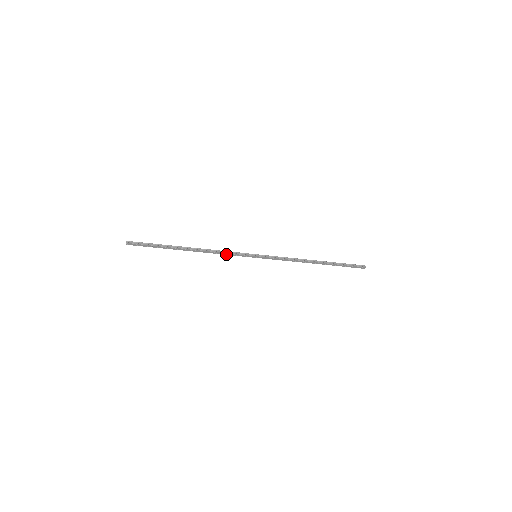
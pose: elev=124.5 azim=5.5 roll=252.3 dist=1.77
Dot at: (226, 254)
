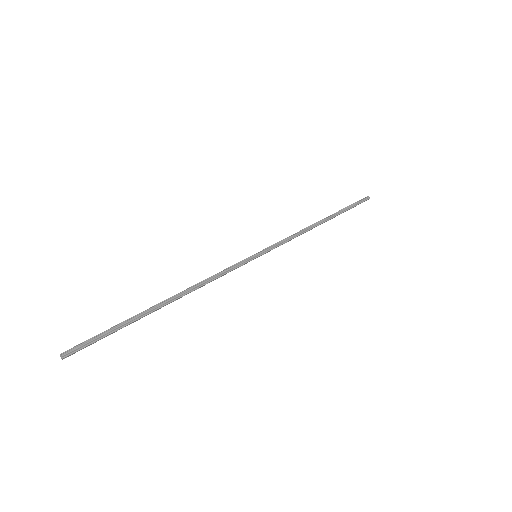
Dot at: (219, 277)
